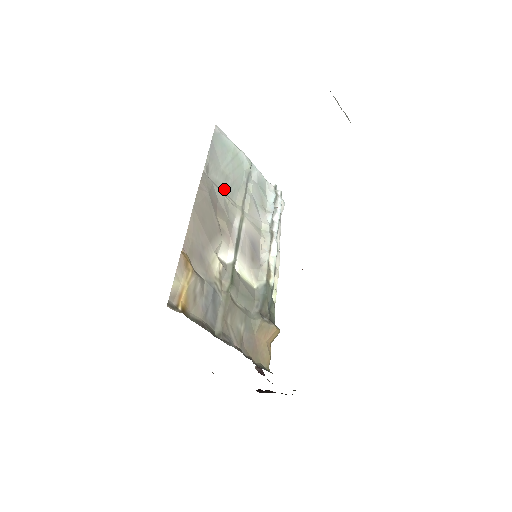
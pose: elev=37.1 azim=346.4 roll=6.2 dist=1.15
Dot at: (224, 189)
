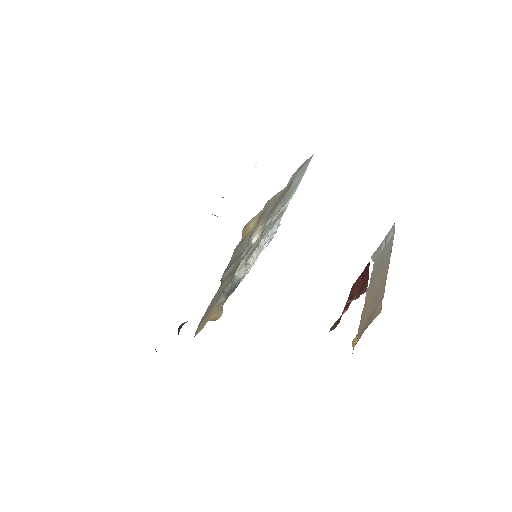
Dot at: occluded
